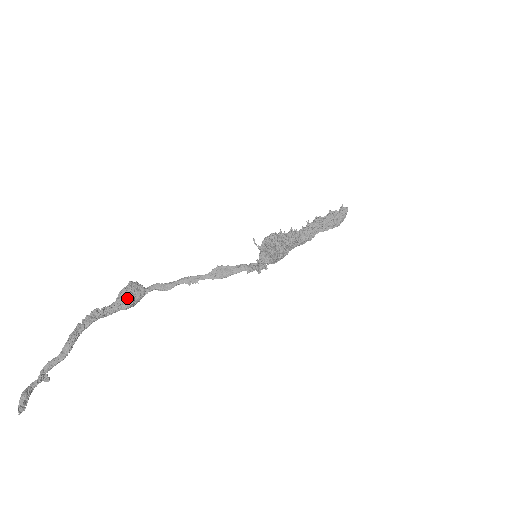
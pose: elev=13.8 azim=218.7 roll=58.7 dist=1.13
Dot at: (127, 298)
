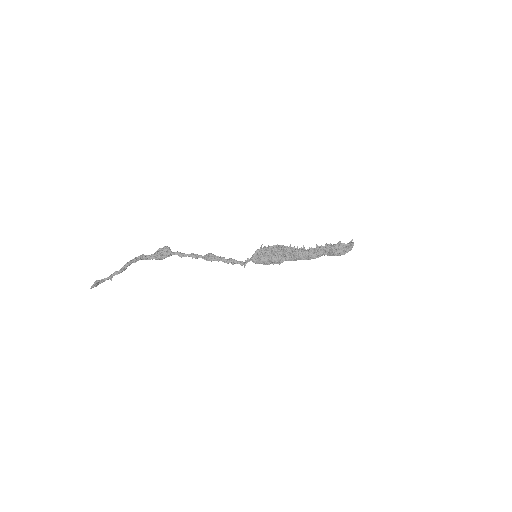
Dot at: (159, 254)
